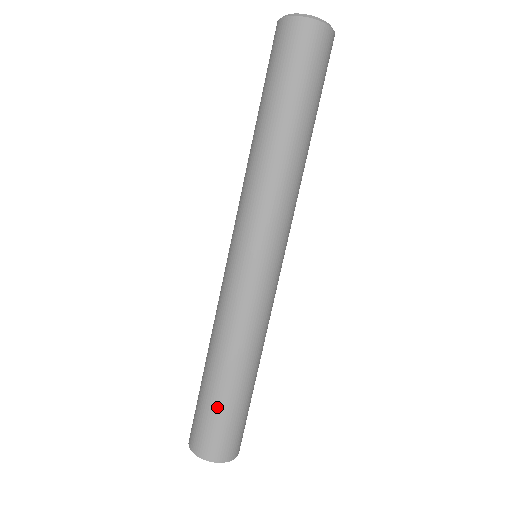
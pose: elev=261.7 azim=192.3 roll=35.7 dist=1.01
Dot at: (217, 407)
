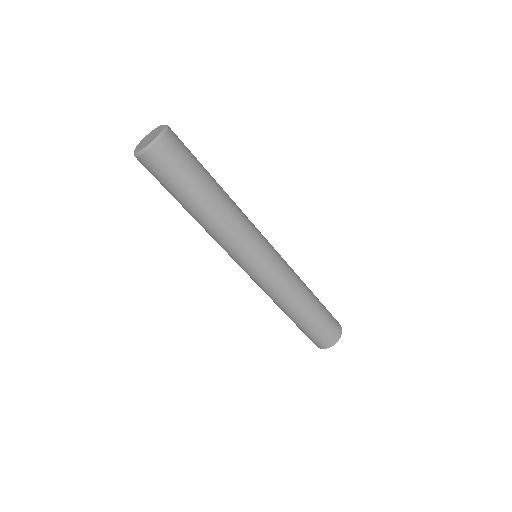
Dot at: (305, 330)
